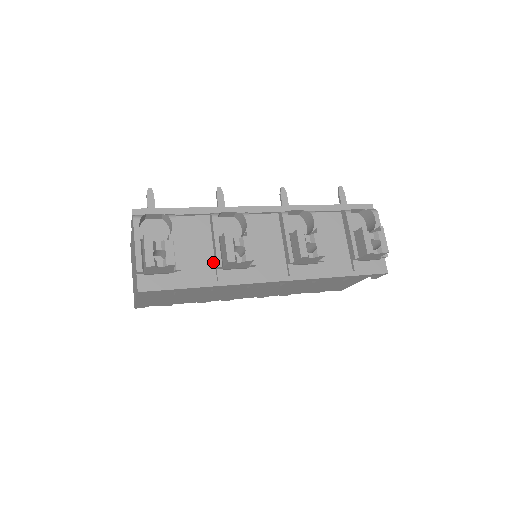
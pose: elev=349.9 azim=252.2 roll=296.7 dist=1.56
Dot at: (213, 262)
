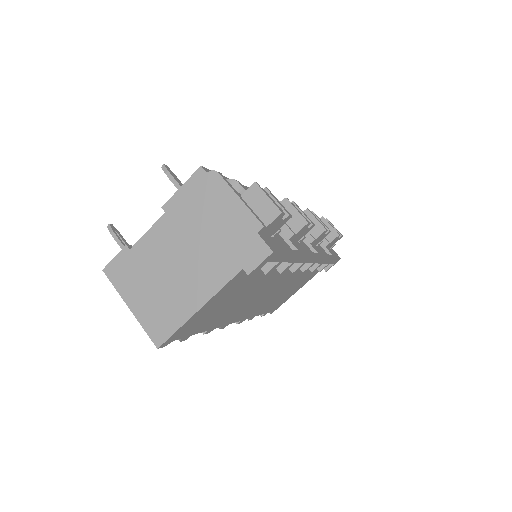
Dot at: (279, 235)
